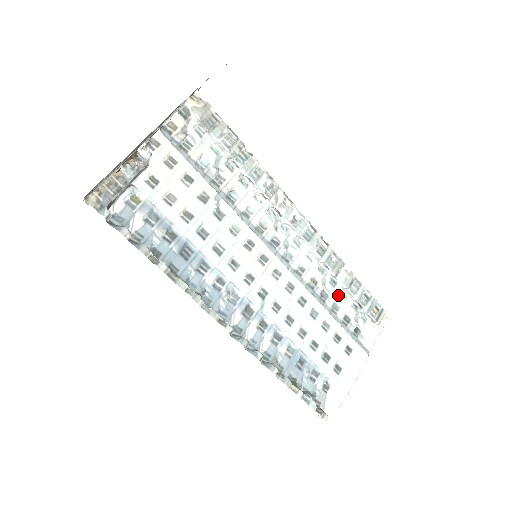
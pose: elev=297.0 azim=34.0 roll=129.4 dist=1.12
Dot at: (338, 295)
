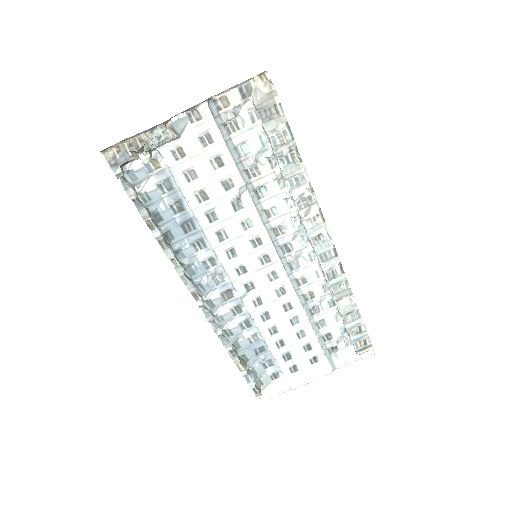
Dot at: (331, 315)
